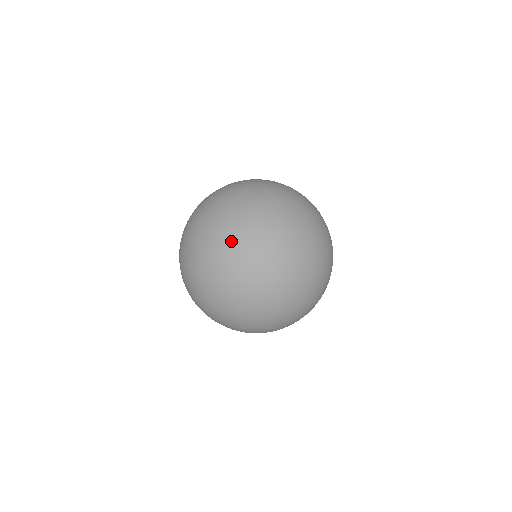
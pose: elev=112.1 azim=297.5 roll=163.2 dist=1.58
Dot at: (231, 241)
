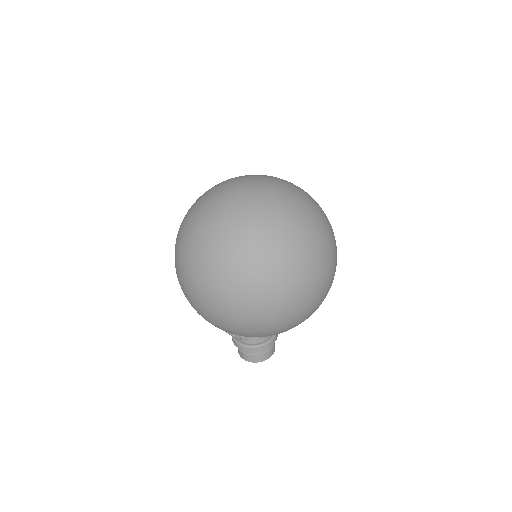
Dot at: occluded
